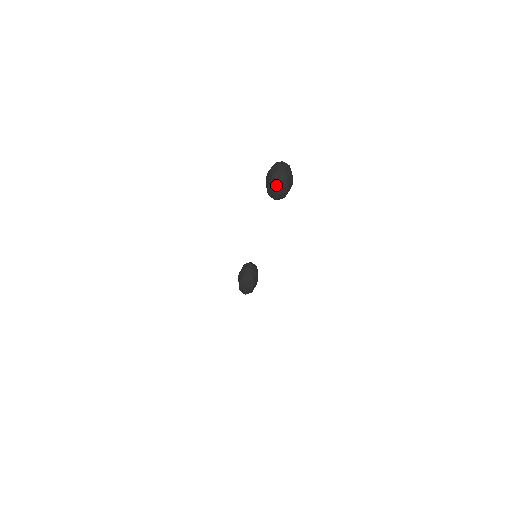
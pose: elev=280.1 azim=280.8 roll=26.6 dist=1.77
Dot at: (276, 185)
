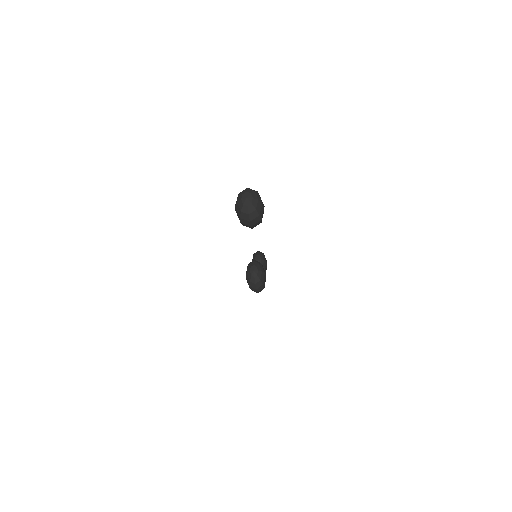
Dot at: (247, 219)
